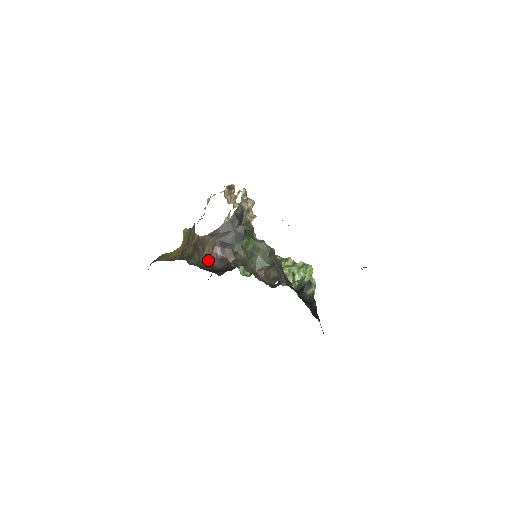
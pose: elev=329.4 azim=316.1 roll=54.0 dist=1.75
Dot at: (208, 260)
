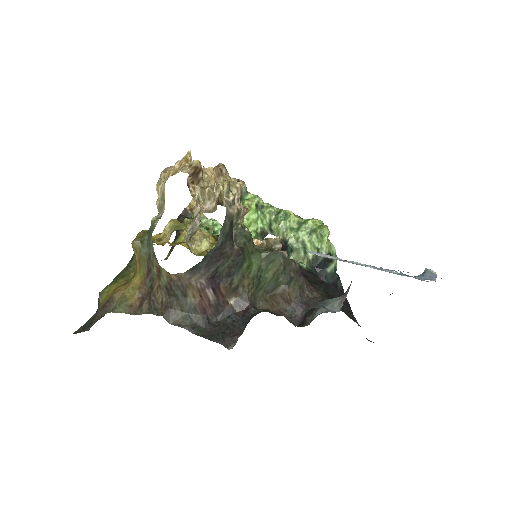
Dot at: (198, 311)
